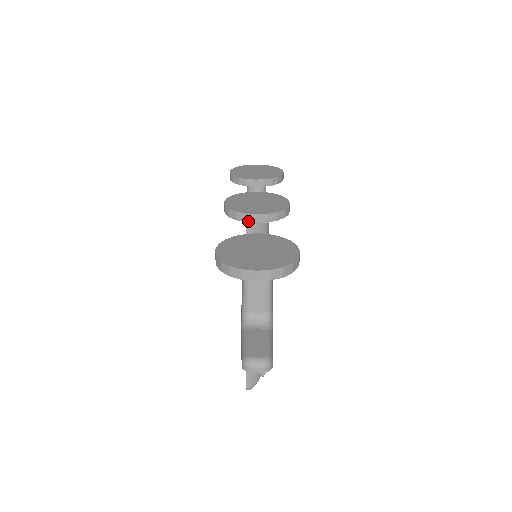
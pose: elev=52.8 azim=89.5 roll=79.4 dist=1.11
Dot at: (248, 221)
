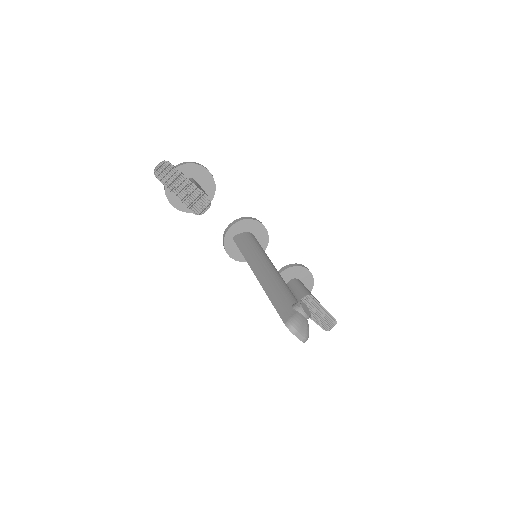
Dot at: (227, 231)
